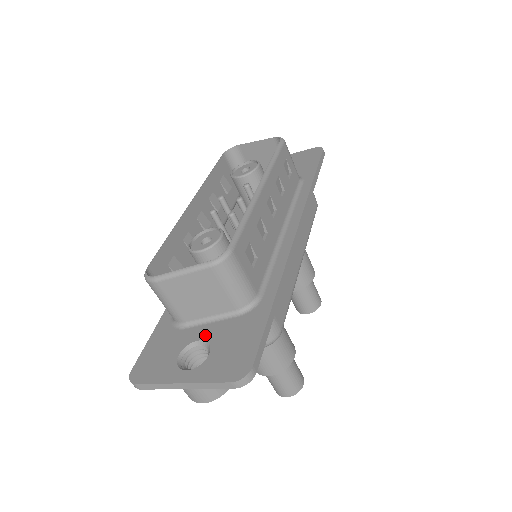
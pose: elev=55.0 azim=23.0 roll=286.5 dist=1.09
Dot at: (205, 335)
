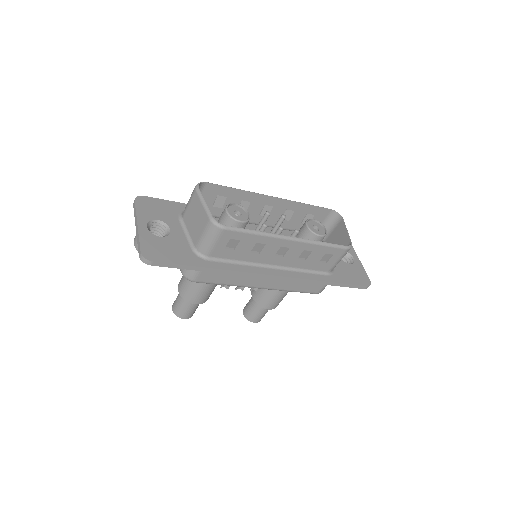
Dot at: (175, 232)
